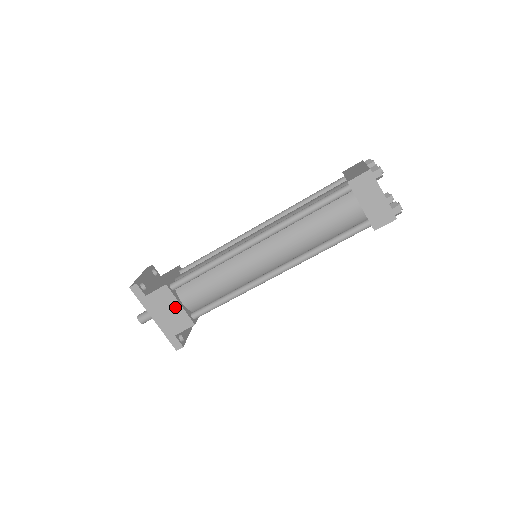
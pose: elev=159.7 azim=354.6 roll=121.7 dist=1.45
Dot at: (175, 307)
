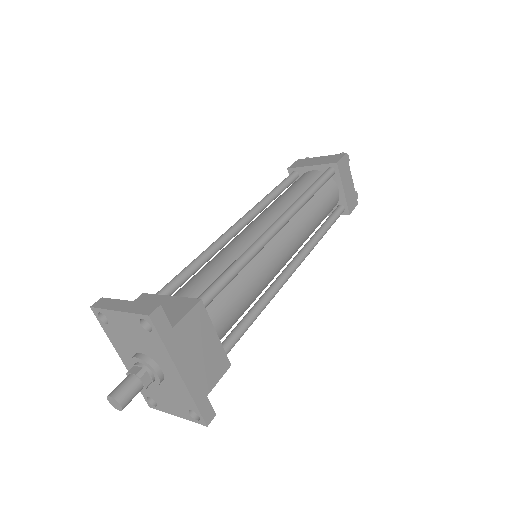
Dot at: (210, 340)
